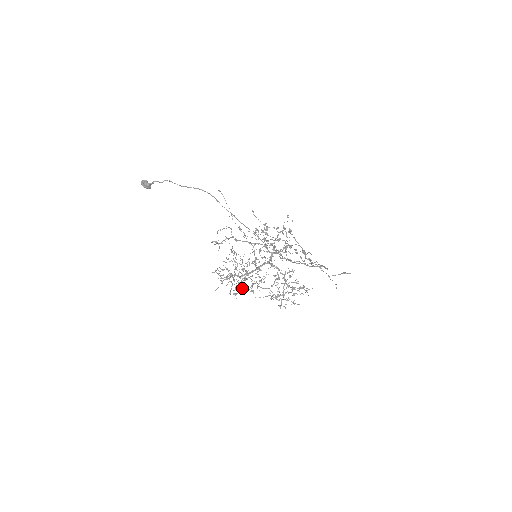
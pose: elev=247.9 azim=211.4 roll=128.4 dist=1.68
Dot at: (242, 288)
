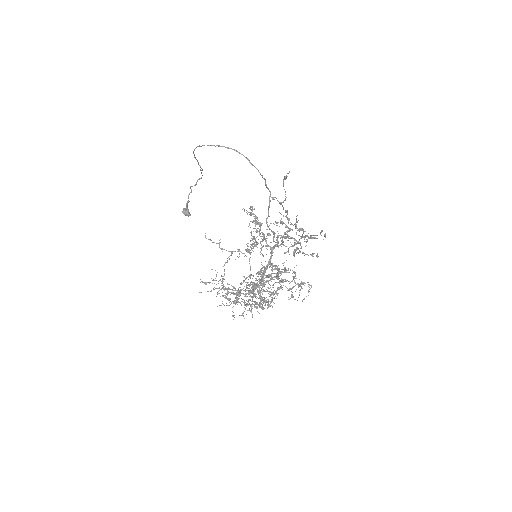
Dot at: (236, 300)
